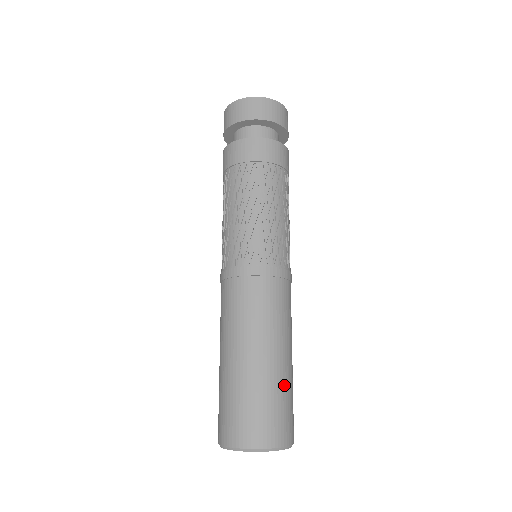
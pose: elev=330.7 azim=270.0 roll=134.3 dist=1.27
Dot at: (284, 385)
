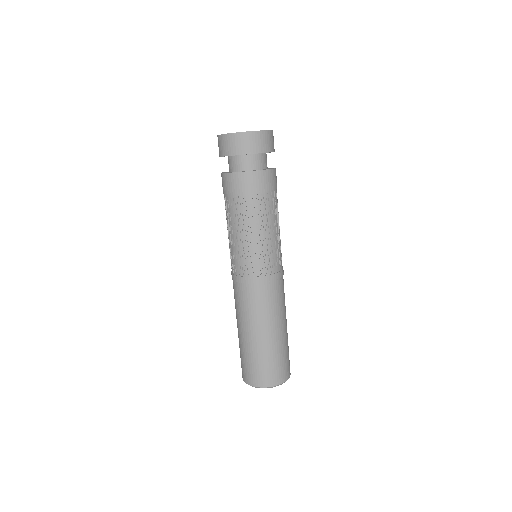
Dot at: (286, 345)
